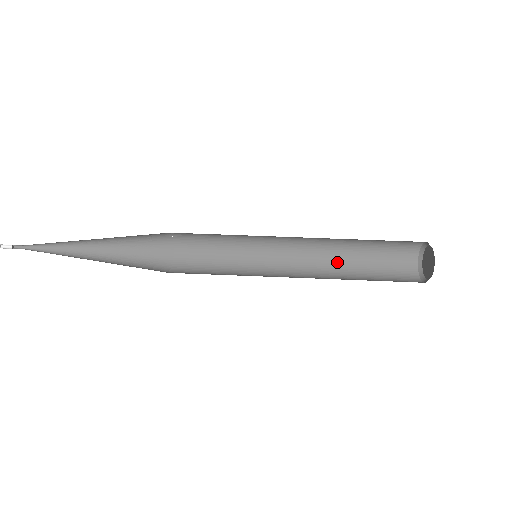
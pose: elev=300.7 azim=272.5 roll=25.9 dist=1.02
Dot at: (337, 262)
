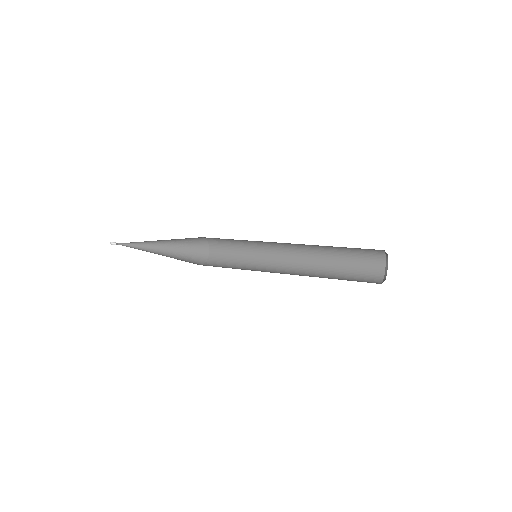
Dot at: (318, 272)
